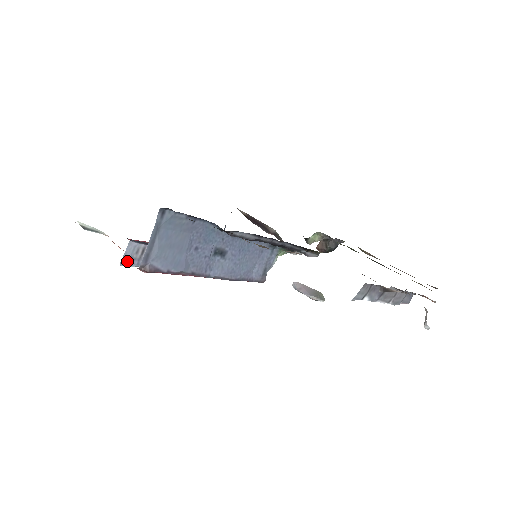
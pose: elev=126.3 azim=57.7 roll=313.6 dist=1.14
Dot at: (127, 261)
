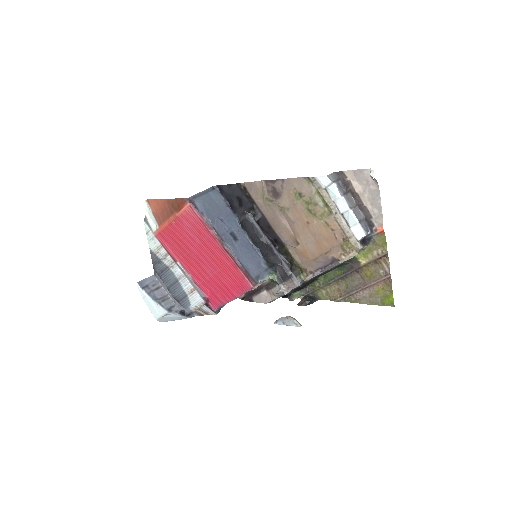
Dot at: (143, 285)
